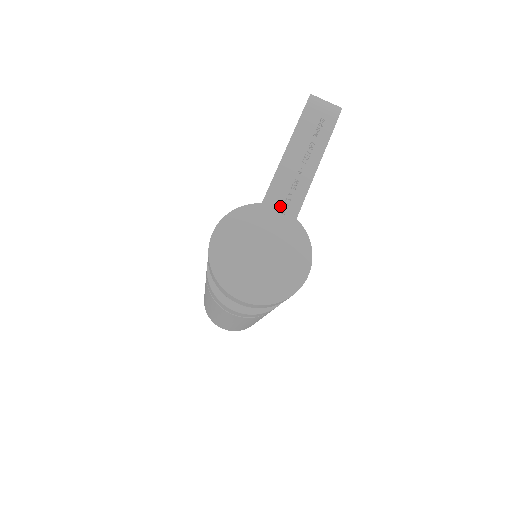
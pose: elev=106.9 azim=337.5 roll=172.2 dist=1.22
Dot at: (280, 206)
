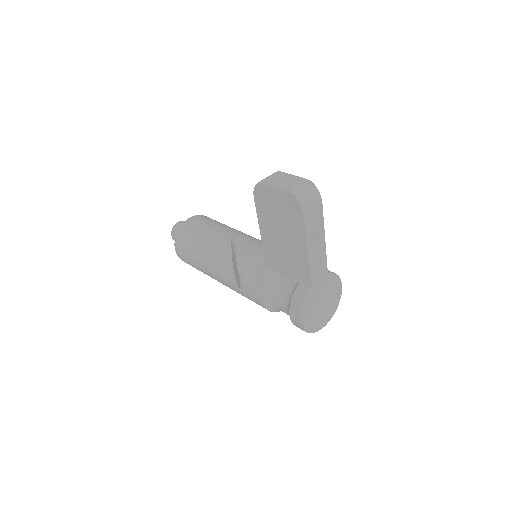
Dot at: (319, 277)
